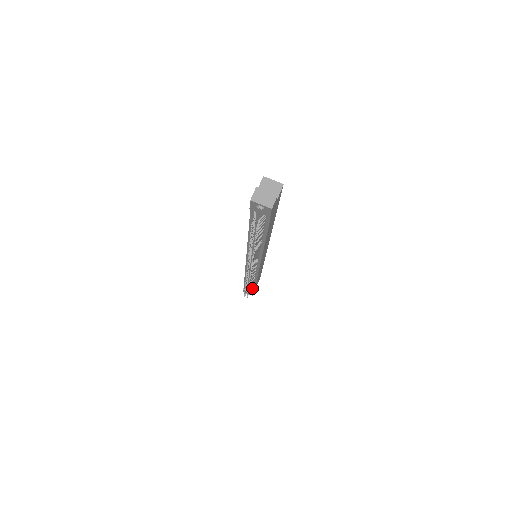
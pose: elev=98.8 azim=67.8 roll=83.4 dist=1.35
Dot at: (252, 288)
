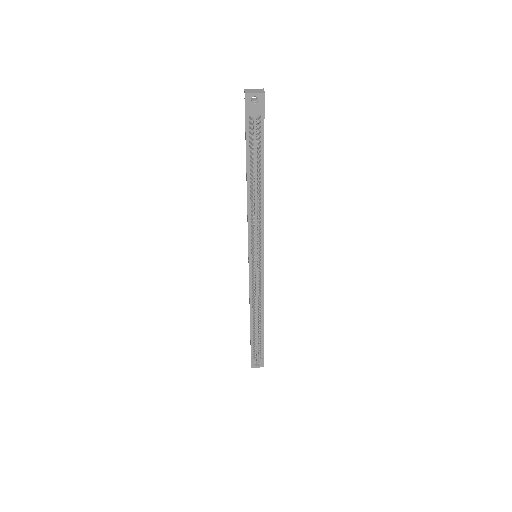
Dot at: (260, 345)
